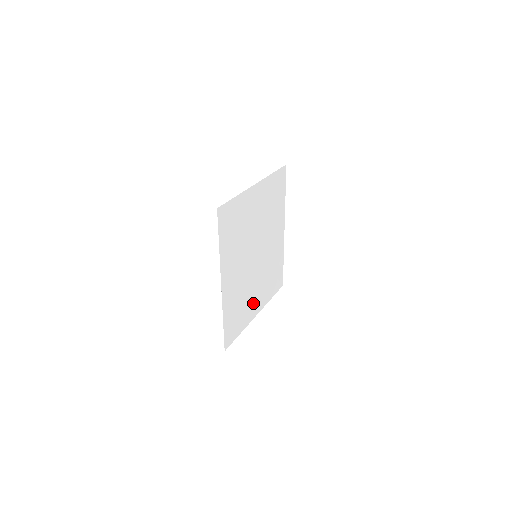
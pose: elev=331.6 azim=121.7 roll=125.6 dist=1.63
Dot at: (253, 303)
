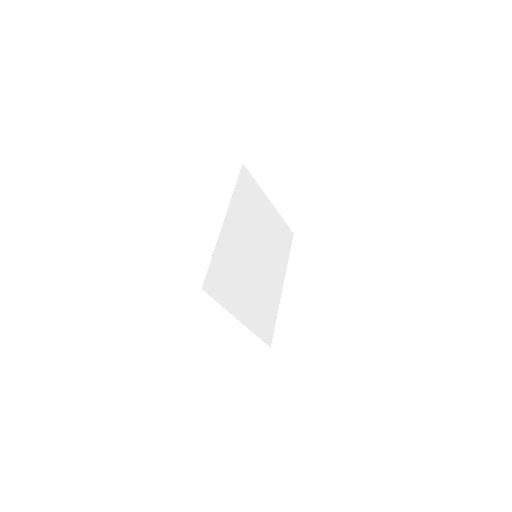
Dot at: (241, 299)
